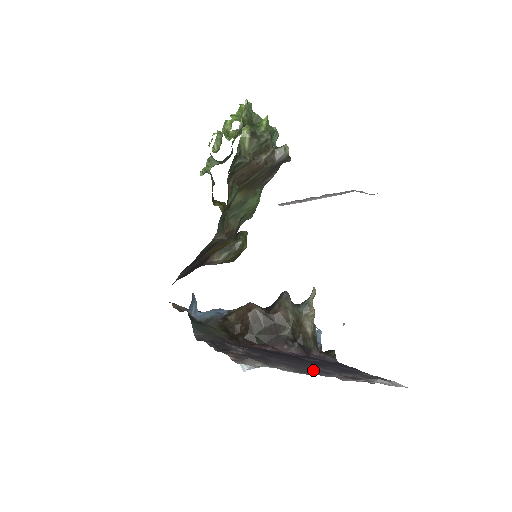
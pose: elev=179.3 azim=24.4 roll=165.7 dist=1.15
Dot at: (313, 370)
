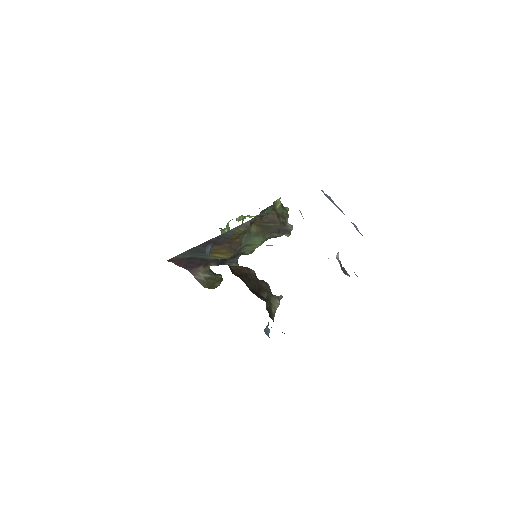
Dot at: occluded
